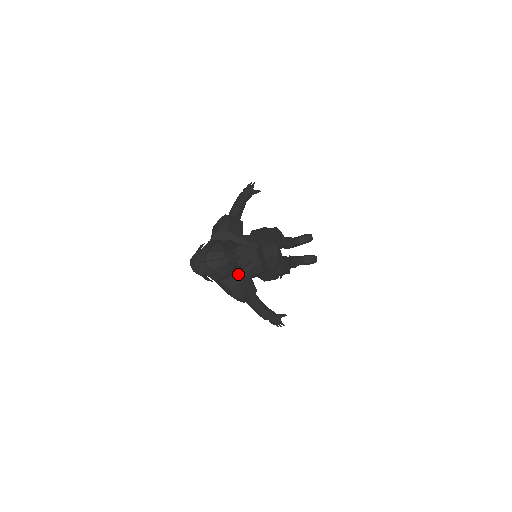
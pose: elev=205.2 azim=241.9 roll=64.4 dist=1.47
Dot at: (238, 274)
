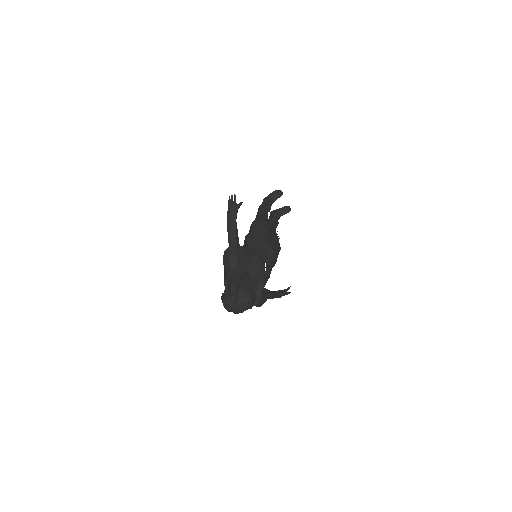
Dot at: occluded
